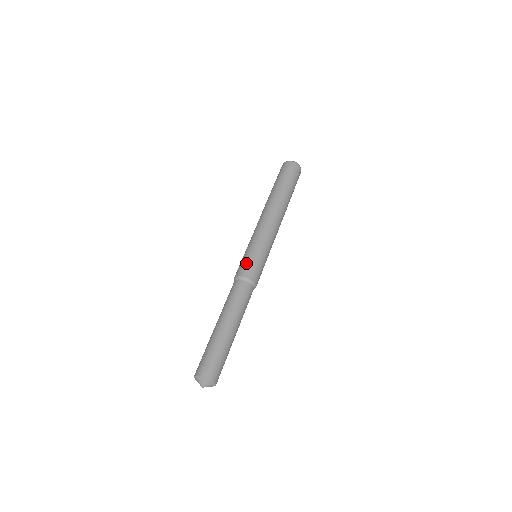
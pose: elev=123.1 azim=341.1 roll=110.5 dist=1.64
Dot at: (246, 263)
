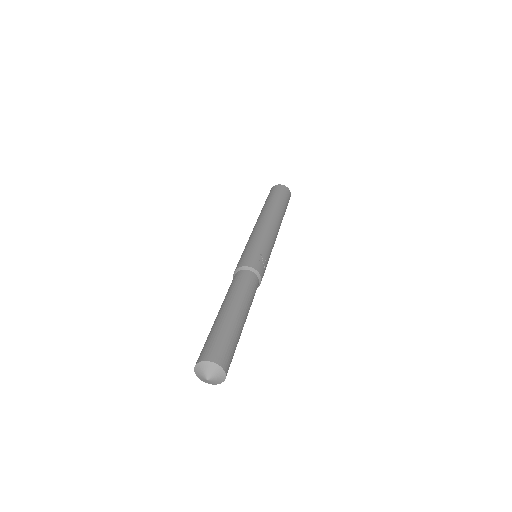
Dot at: (243, 256)
